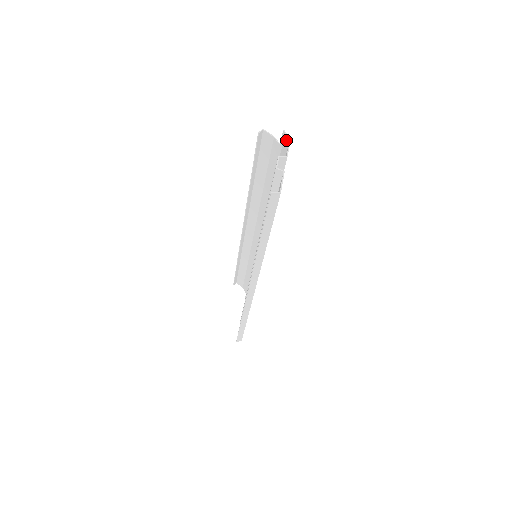
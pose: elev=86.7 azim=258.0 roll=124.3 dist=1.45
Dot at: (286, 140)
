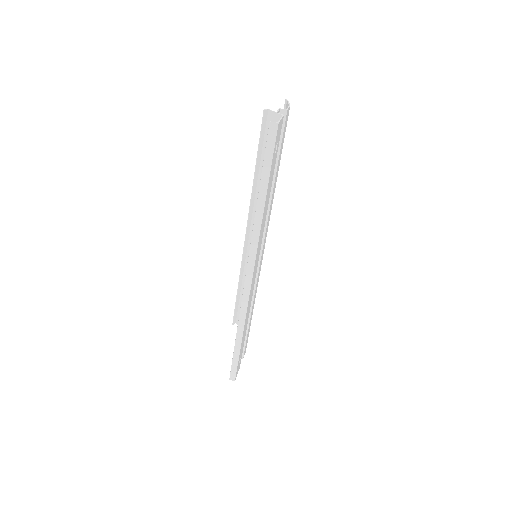
Dot at: (287, 104)
